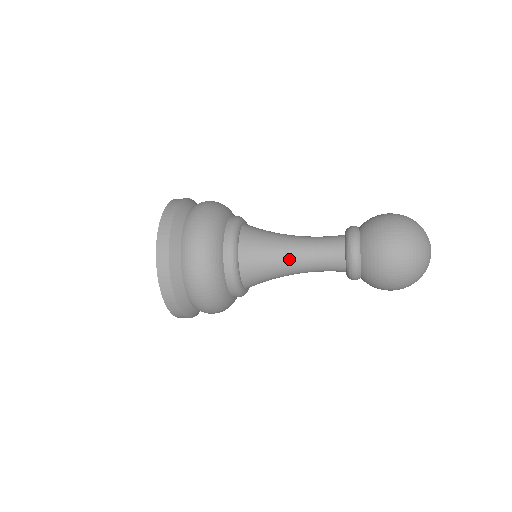
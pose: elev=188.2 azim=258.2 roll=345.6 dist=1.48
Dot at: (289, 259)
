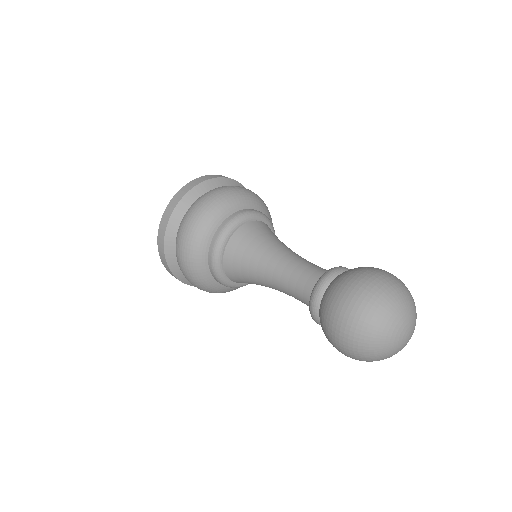
Dot at: occluded
